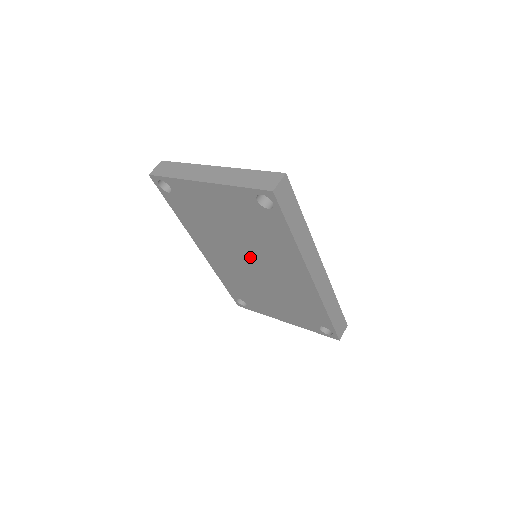
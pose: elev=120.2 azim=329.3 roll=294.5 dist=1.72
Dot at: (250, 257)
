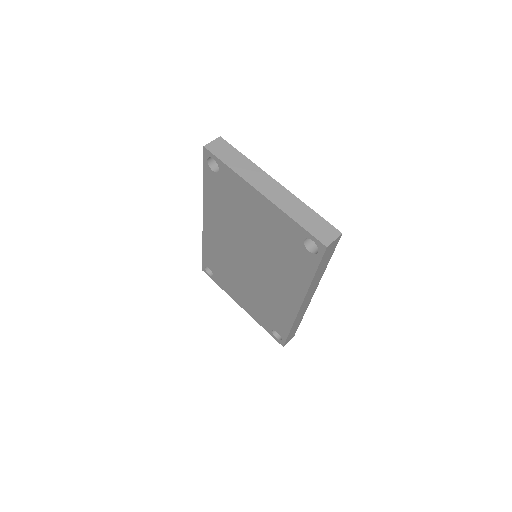
Dot at: (253, 258)
